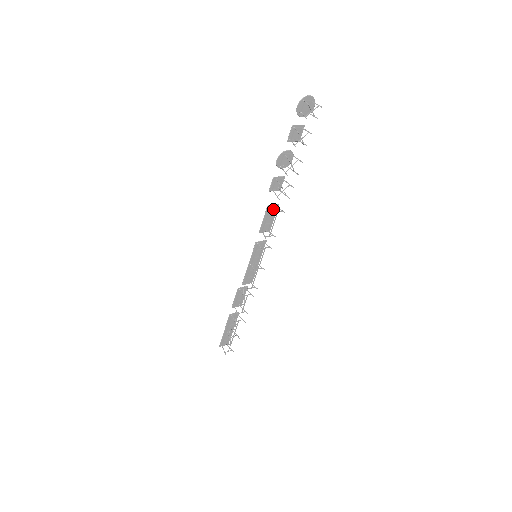
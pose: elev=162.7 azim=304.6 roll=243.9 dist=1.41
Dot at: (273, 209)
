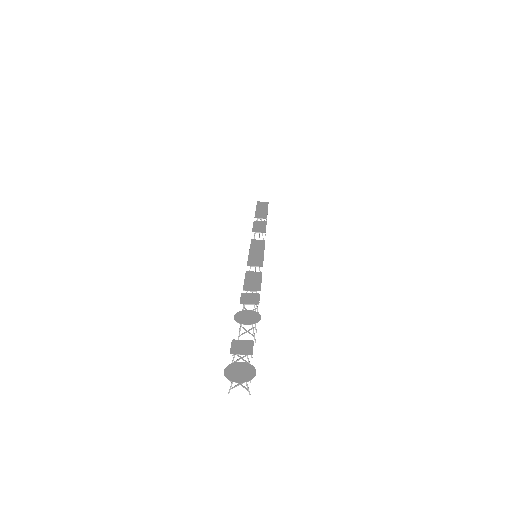
Dot at: (254, 287)
